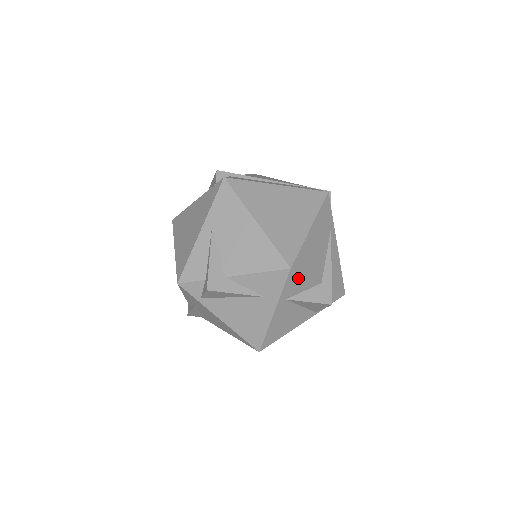
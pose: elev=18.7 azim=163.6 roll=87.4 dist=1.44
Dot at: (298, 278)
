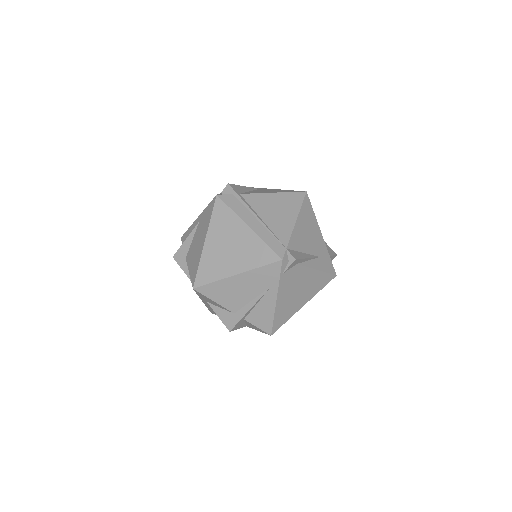
Dot at: (206, 297)
